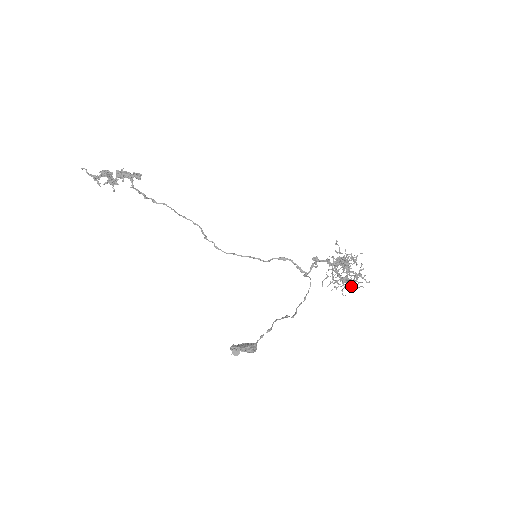
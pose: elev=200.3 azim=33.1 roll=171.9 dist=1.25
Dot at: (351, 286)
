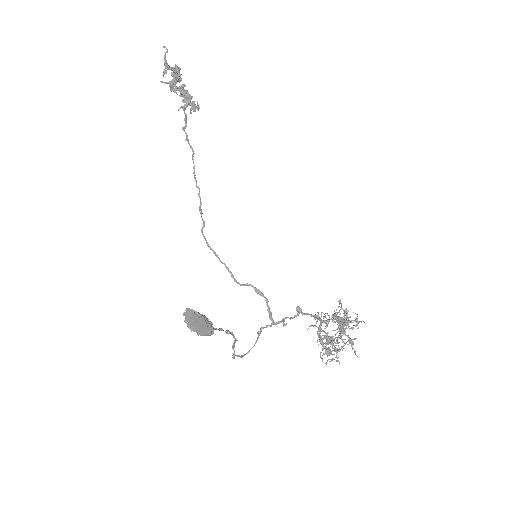
Dot at: (328, 354)
